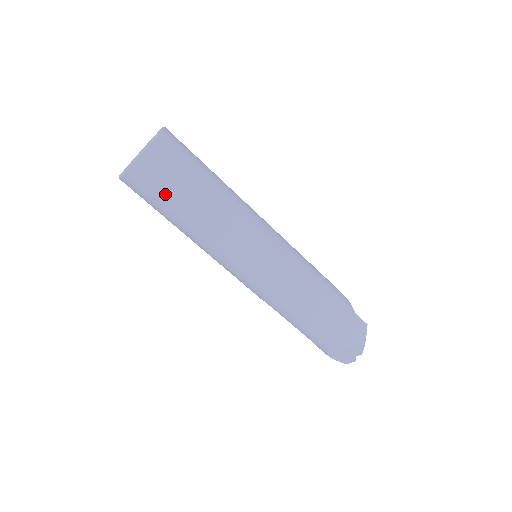
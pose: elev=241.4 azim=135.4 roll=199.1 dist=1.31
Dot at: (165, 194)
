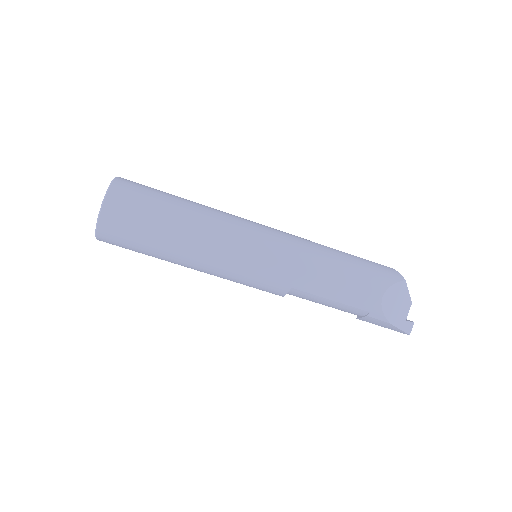
Dot at: (146, 213)
